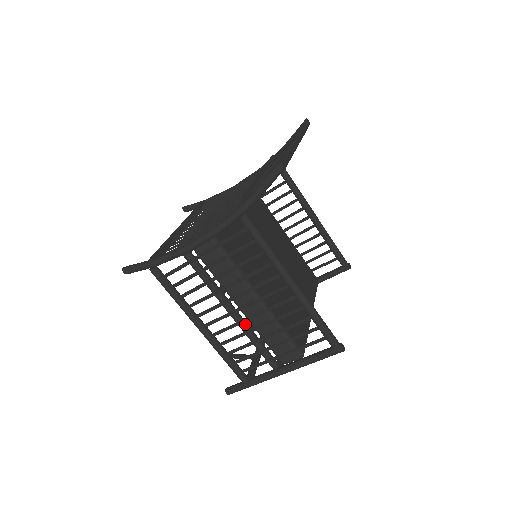
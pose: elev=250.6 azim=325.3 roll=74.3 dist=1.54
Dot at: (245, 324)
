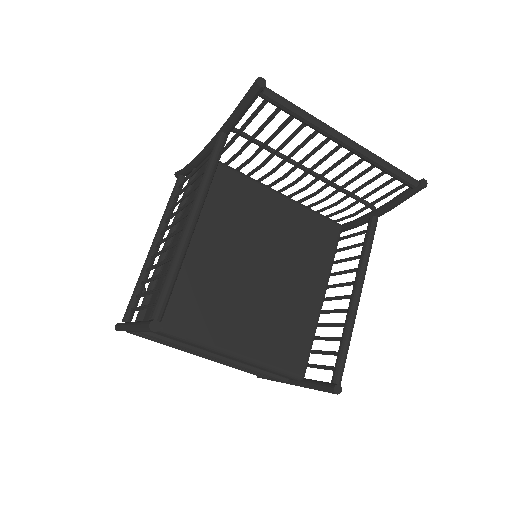
Dot at: (163, 258)
